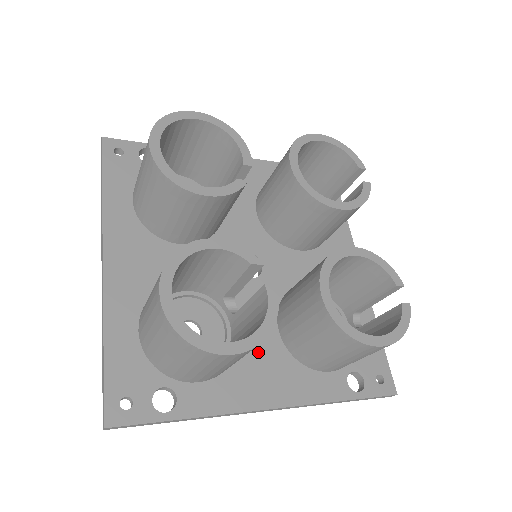
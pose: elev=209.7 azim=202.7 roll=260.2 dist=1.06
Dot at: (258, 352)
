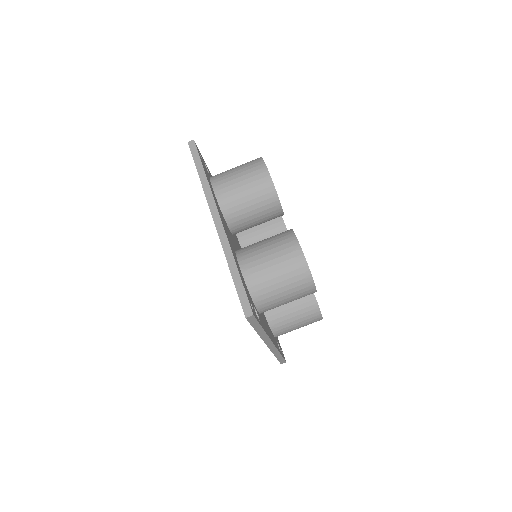
Dot at: occluded
